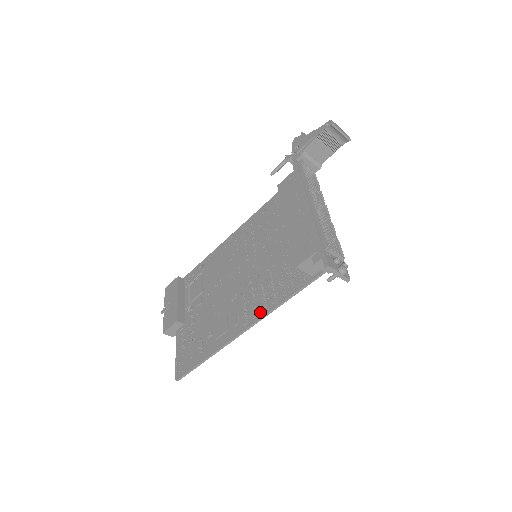
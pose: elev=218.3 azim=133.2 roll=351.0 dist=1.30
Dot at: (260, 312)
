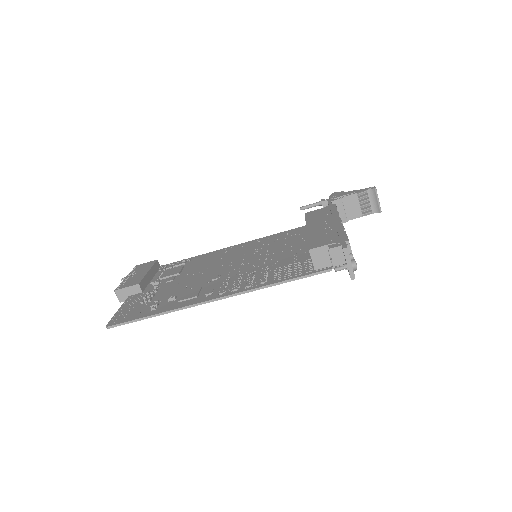
Dot at: (243, 288)
